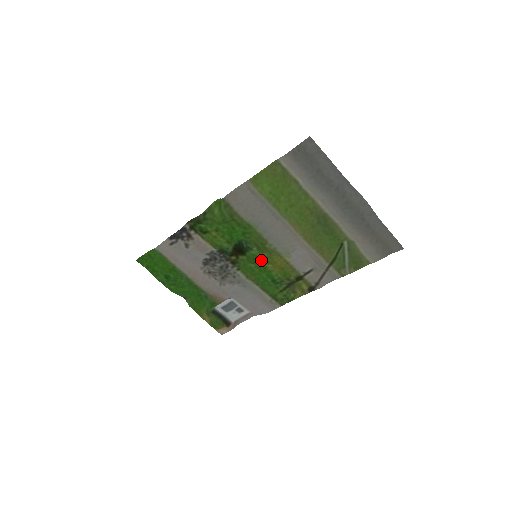
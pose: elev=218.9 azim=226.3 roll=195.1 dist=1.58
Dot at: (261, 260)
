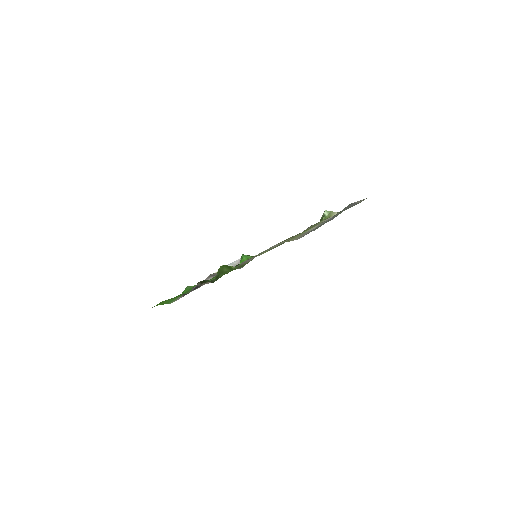
Dot at: occluded
